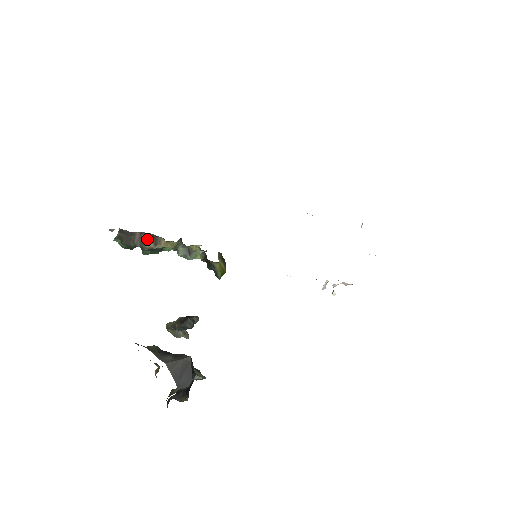
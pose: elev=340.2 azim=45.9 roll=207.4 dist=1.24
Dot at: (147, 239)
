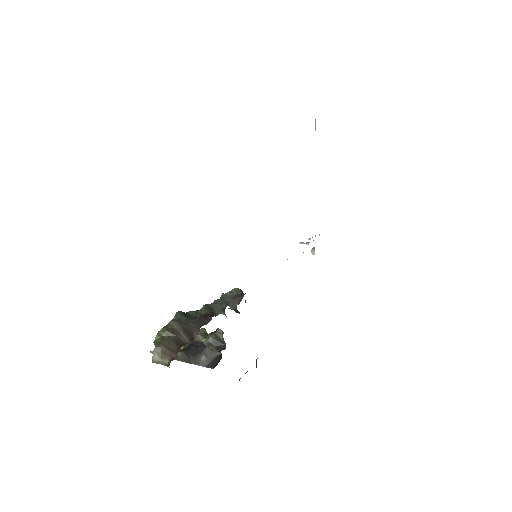
Dot at: occluded
